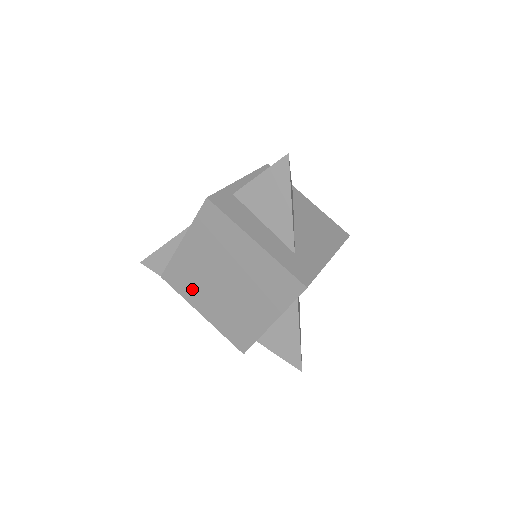
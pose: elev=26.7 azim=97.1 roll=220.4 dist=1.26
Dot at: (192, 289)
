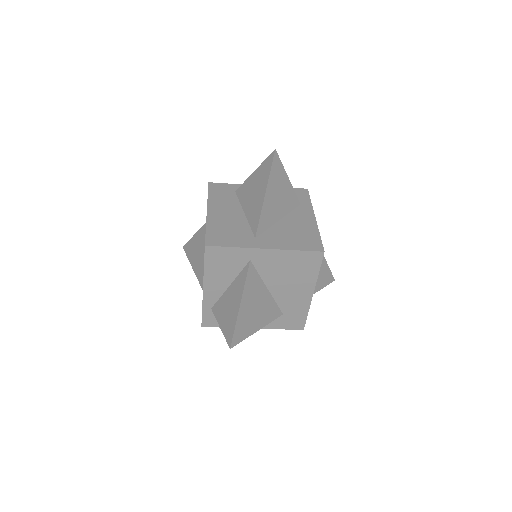
Dot at: occluded
